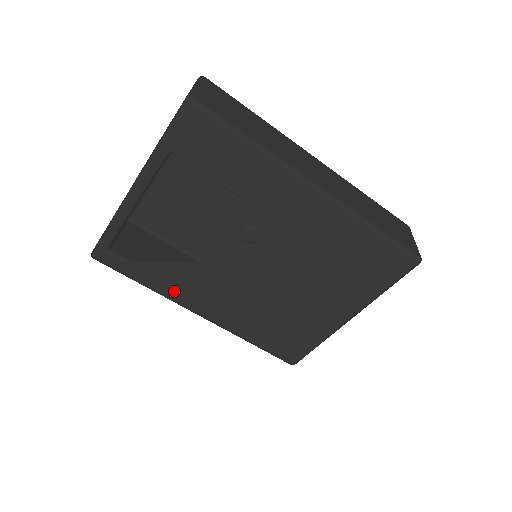
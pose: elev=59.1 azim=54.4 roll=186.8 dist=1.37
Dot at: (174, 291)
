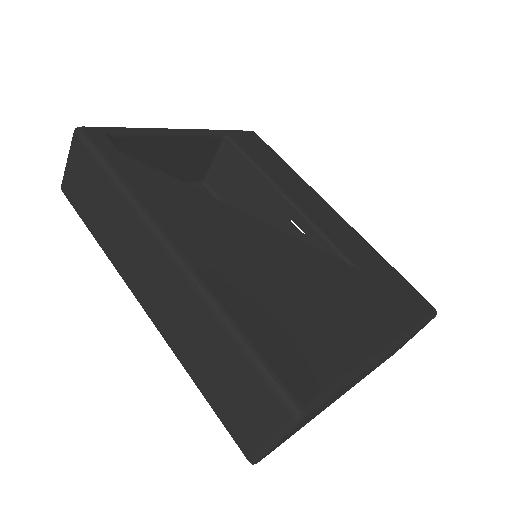
Dot at: (156, 201)
